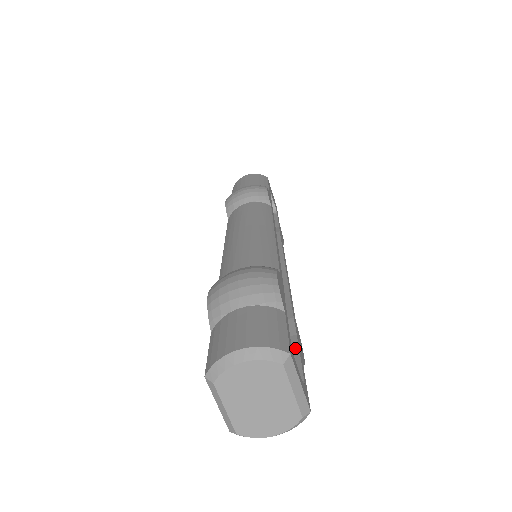
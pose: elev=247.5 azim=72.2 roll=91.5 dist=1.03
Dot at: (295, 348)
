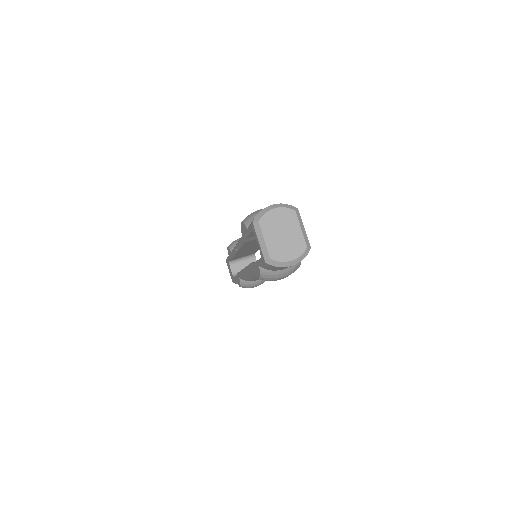
Dot at: occluded
